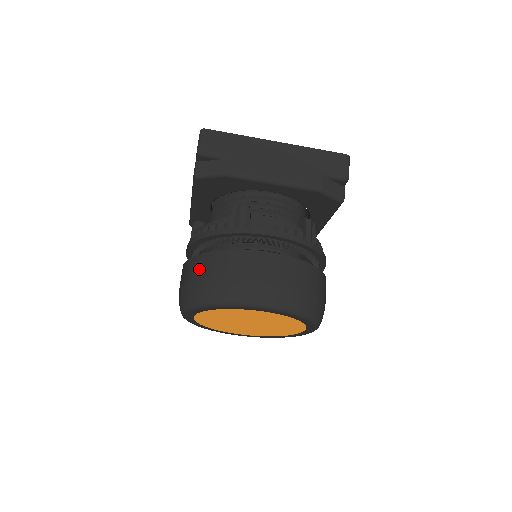
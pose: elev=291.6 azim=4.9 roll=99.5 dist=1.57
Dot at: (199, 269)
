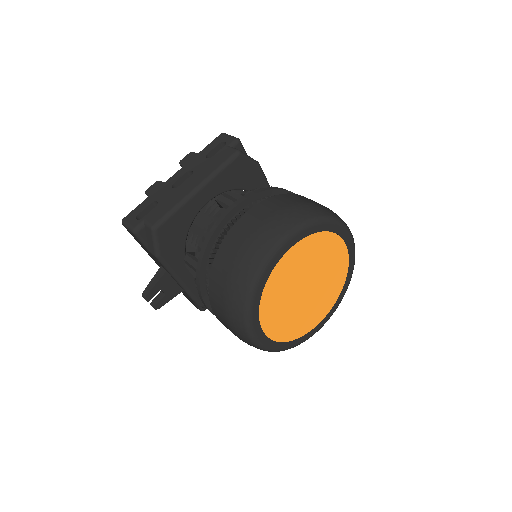
Dot at: (297, 199)
